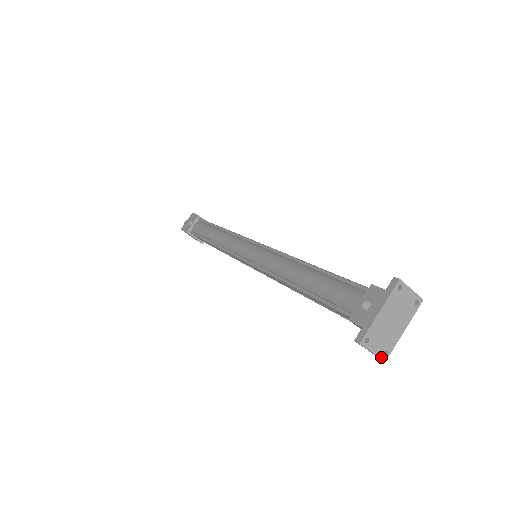
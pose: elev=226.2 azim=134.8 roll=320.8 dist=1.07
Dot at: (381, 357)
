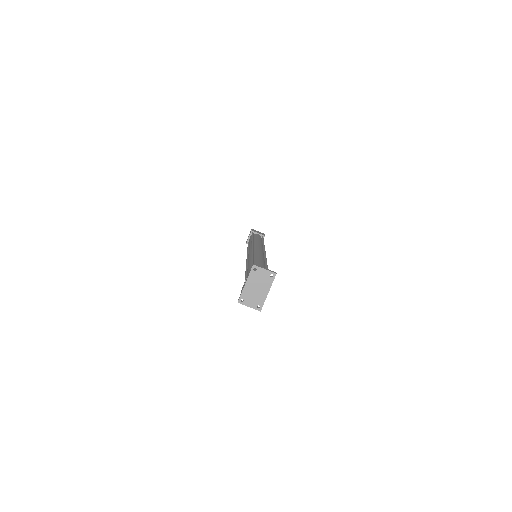
Dot at: (256, 309)
